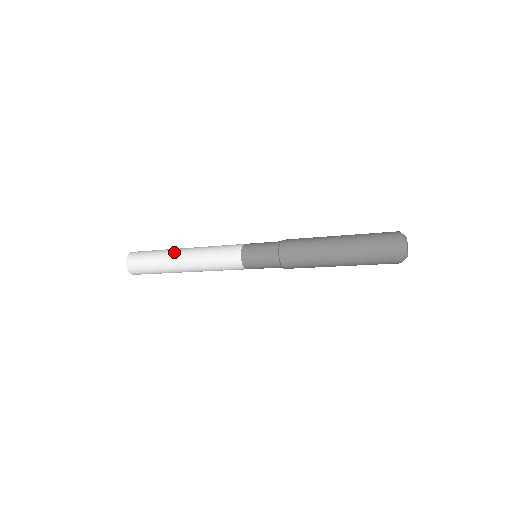
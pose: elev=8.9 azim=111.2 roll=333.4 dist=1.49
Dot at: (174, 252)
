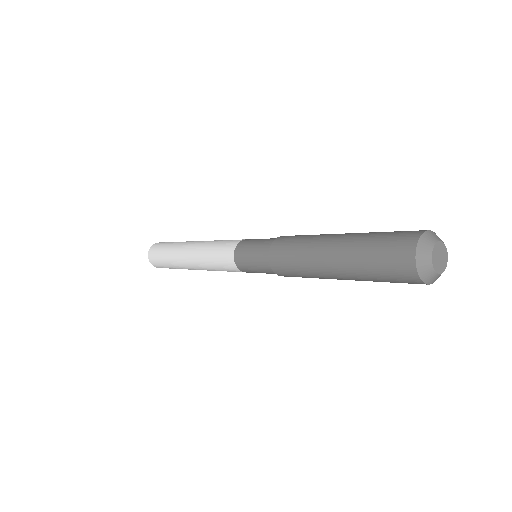
Dot at: (182, 246)
